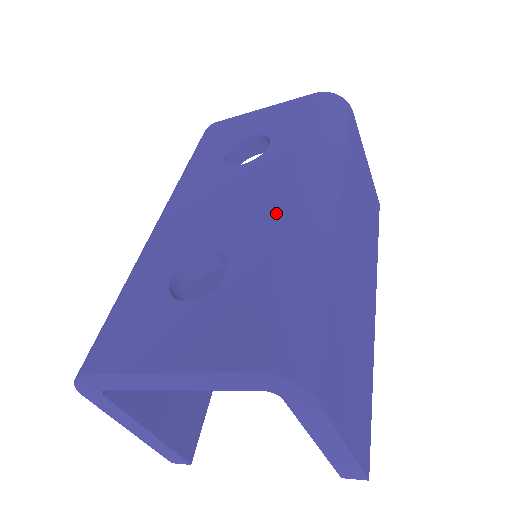
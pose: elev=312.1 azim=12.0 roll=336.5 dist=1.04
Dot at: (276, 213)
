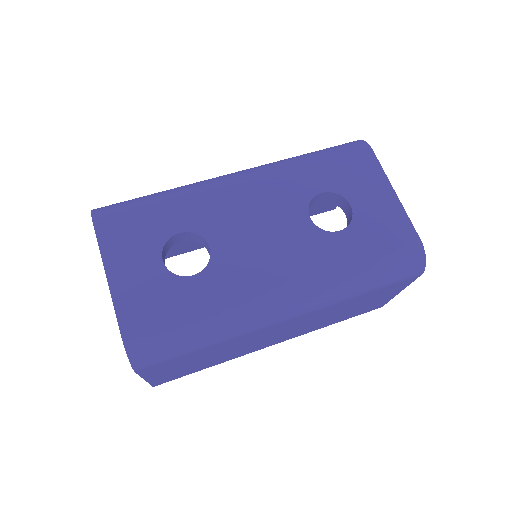
Dot at: (255, 283)
